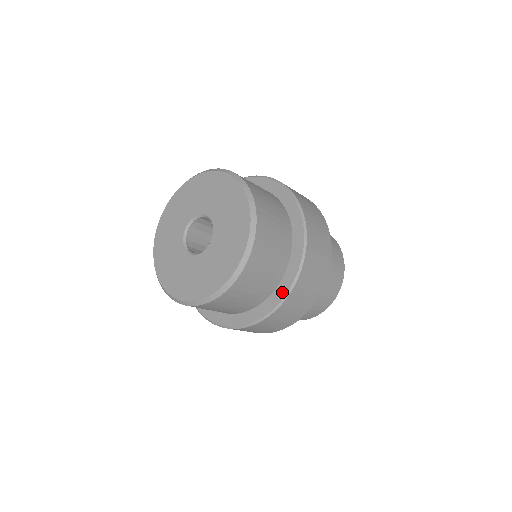
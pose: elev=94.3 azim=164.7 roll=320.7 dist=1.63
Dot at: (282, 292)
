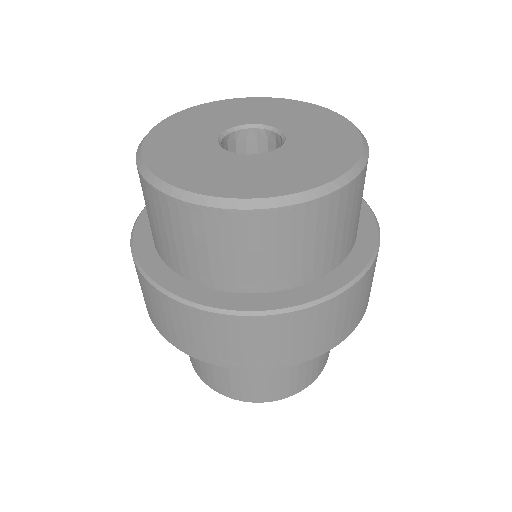
Dot at: (281, 301)
